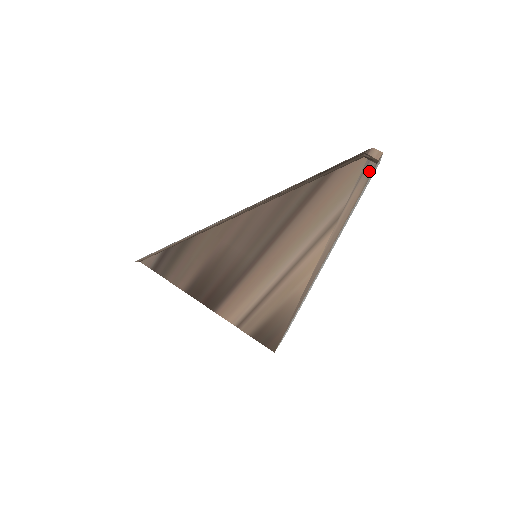
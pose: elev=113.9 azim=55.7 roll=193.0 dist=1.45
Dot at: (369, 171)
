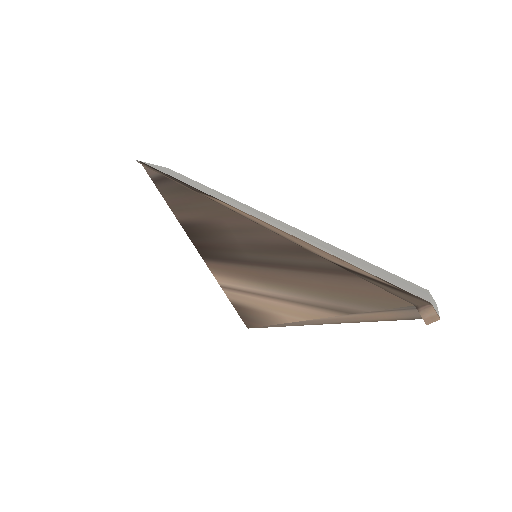
Dot at: (412, 315)
